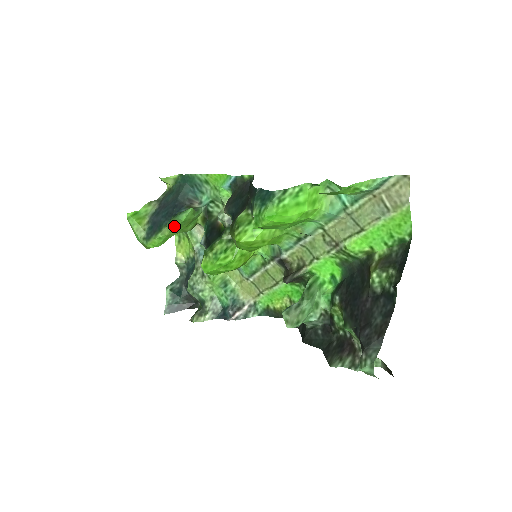
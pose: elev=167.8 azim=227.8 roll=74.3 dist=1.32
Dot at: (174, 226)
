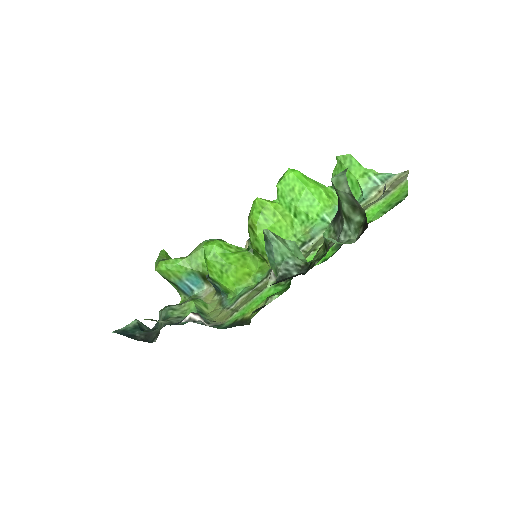
Dot at: (196, 251)
